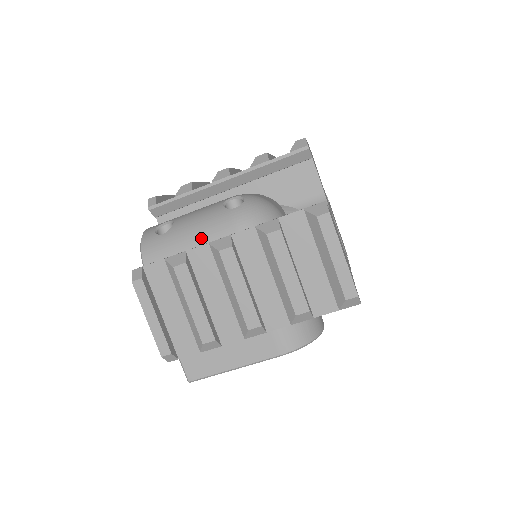
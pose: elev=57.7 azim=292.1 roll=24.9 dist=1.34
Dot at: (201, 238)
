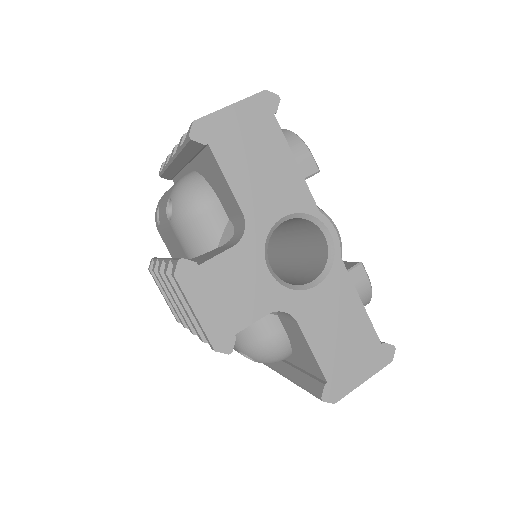
Dot at: occluded
